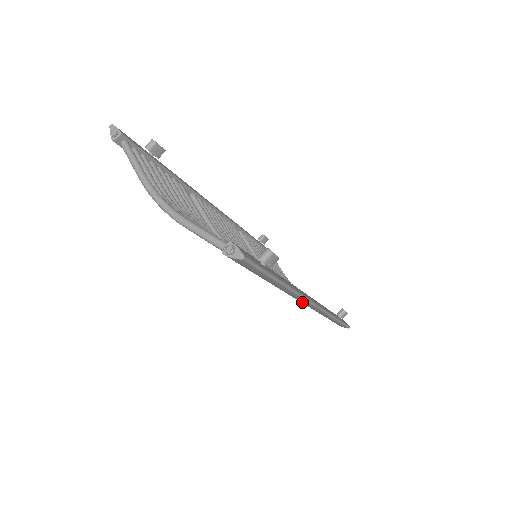
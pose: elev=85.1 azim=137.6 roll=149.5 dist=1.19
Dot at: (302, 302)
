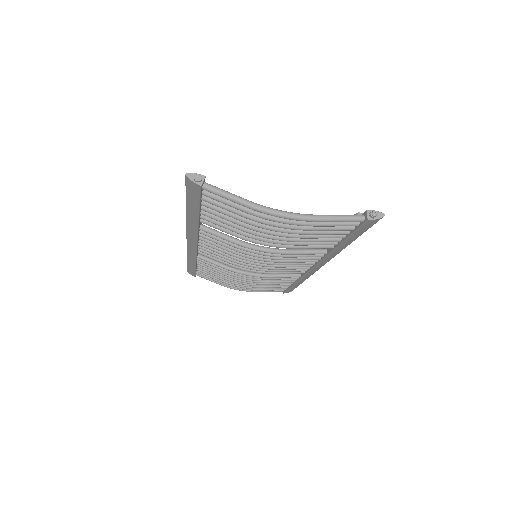
Dot at: (319, 266)
